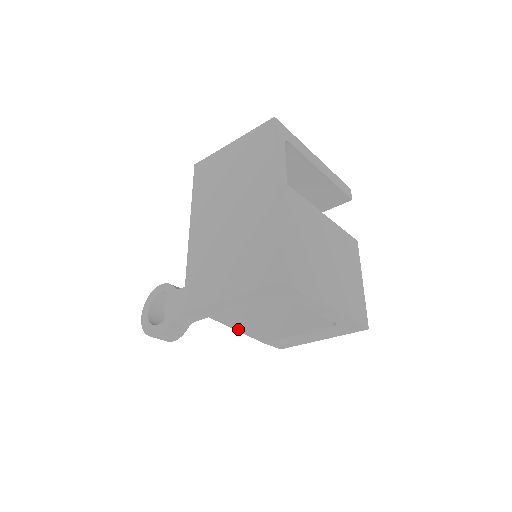
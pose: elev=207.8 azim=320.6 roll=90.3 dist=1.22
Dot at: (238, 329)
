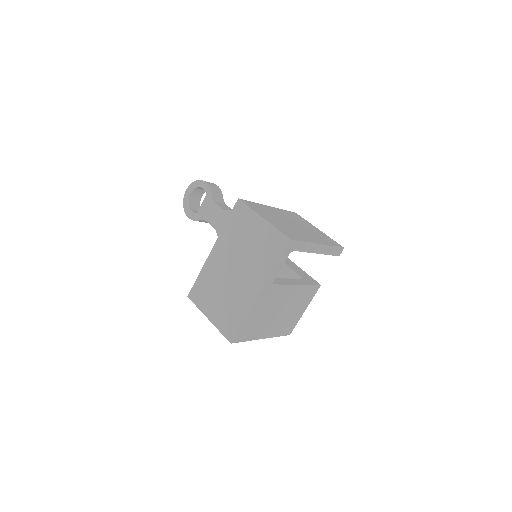
Dot at: occluded
